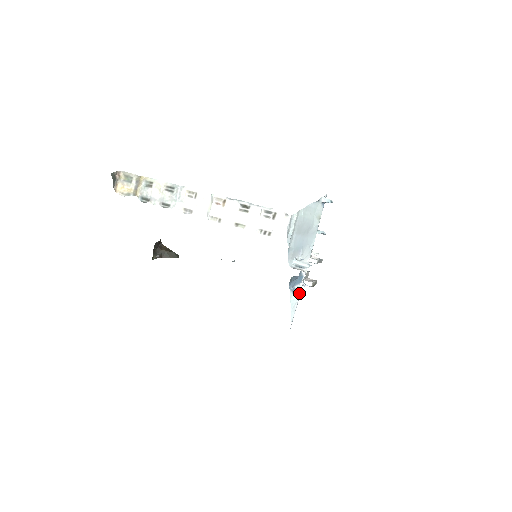
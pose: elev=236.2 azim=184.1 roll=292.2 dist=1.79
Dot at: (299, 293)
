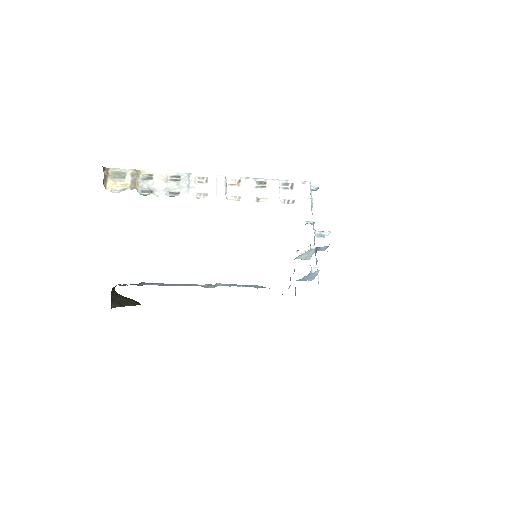
Dot at: occluded
